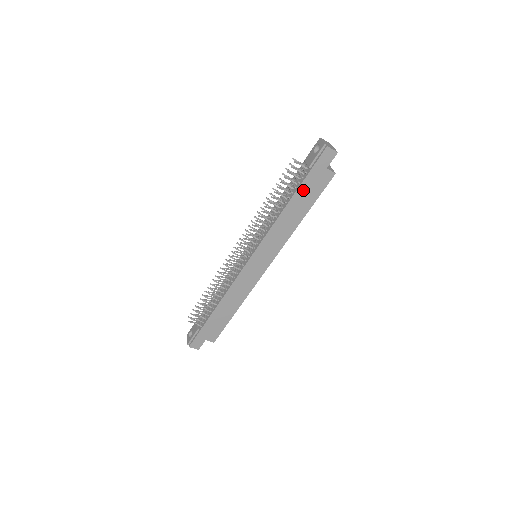
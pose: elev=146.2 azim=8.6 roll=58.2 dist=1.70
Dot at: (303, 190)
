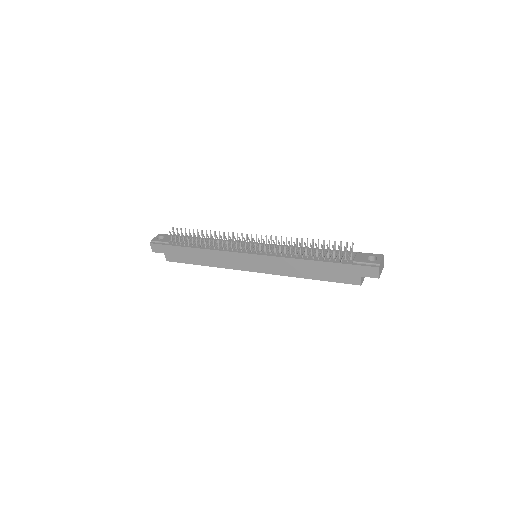
Dot at: (332, 267)
